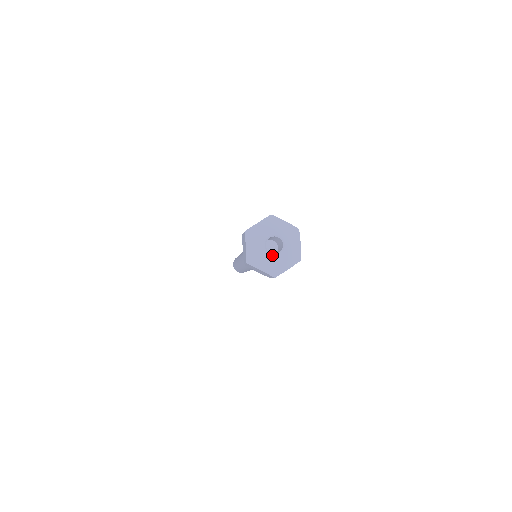
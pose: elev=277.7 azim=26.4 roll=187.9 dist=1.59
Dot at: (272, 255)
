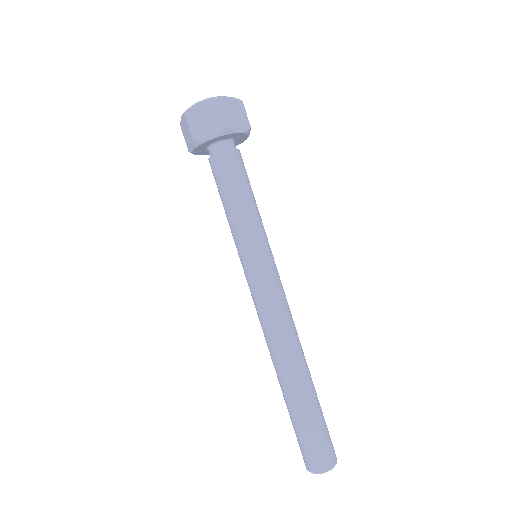
Dot at: occluded
